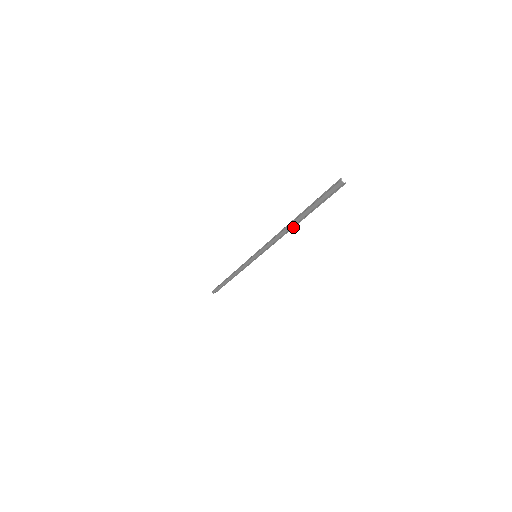
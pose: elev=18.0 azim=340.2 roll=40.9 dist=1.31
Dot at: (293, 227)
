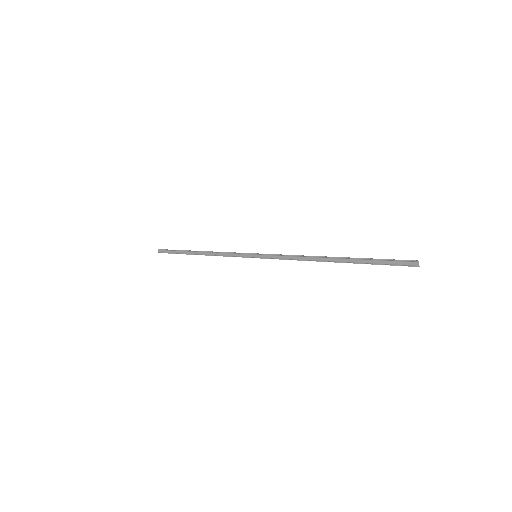
Dot at: (327, 261)
